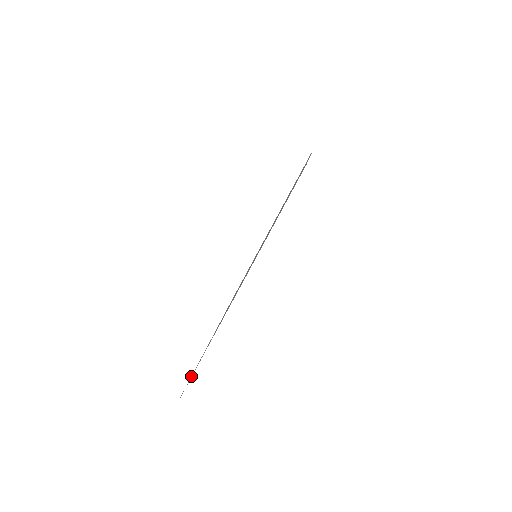
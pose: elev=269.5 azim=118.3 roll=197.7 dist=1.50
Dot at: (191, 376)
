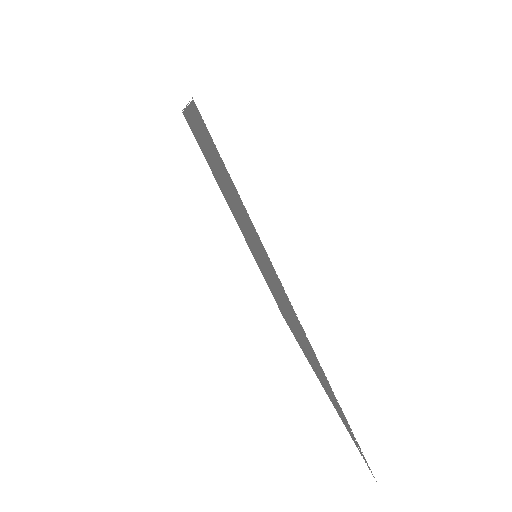
Dot at: occluded
